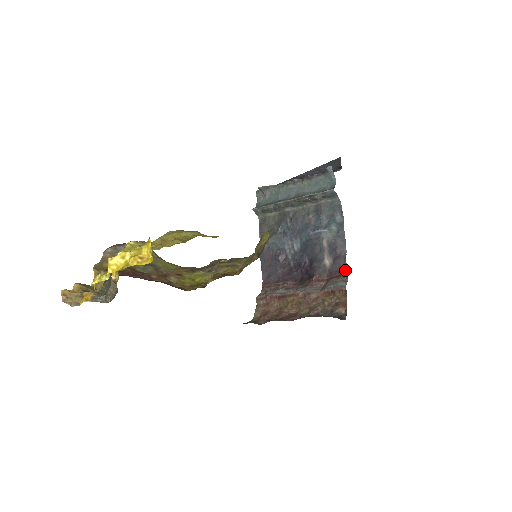
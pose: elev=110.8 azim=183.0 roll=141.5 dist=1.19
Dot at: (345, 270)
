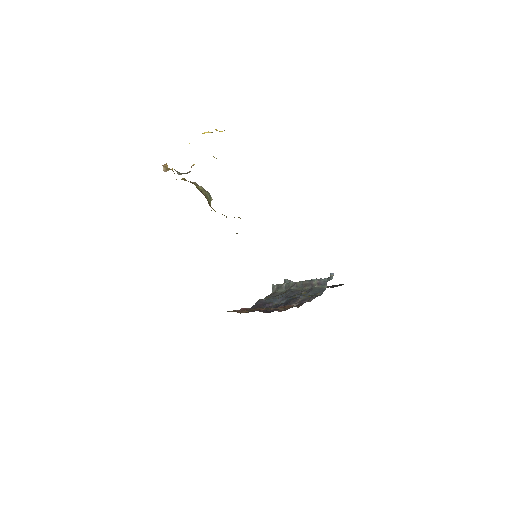
Dot at: (301, 305)
